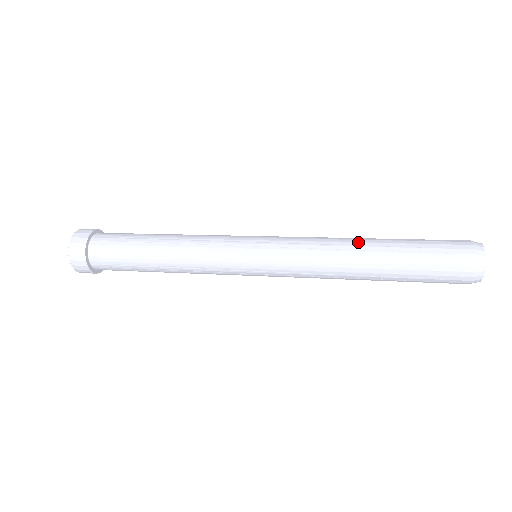
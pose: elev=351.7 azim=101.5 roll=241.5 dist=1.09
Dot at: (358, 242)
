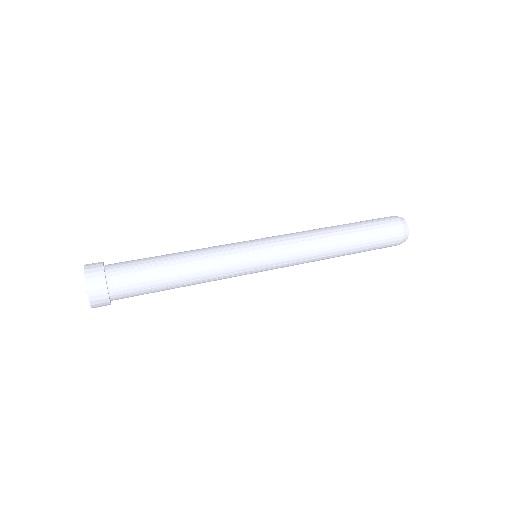
Dot at: (331, 230)
